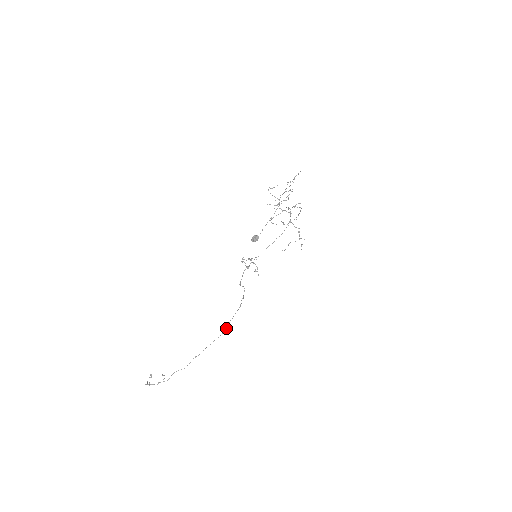
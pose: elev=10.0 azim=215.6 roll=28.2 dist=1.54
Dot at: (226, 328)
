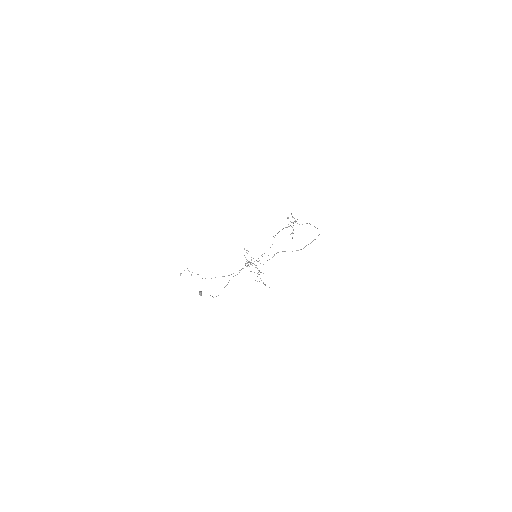
Dot at: occluded
